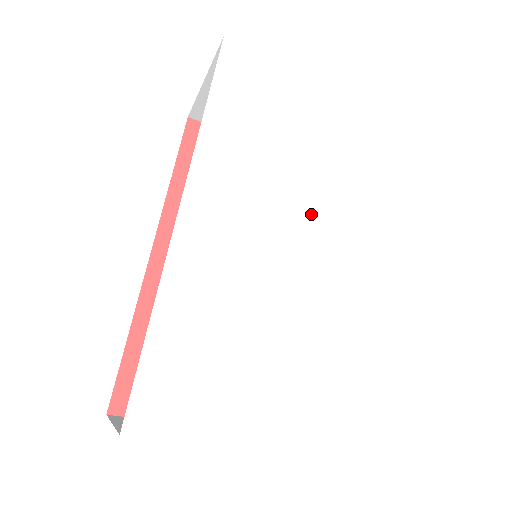
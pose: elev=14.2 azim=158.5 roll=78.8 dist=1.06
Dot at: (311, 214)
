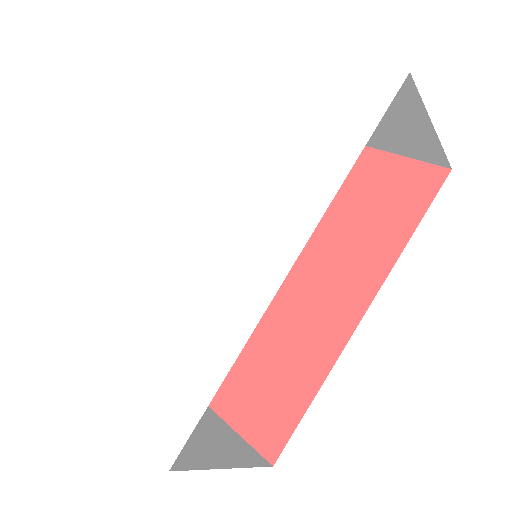
Dot at: (241, 207)
